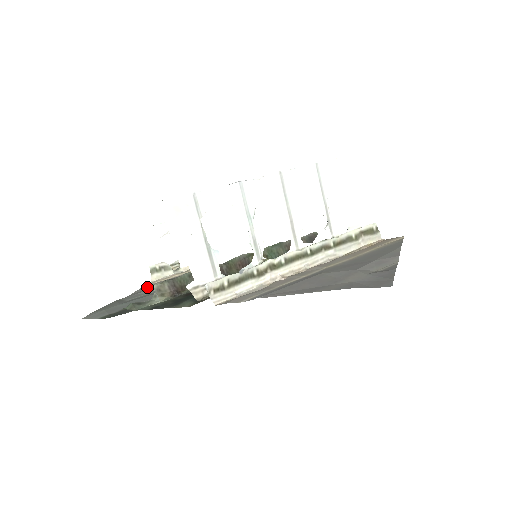
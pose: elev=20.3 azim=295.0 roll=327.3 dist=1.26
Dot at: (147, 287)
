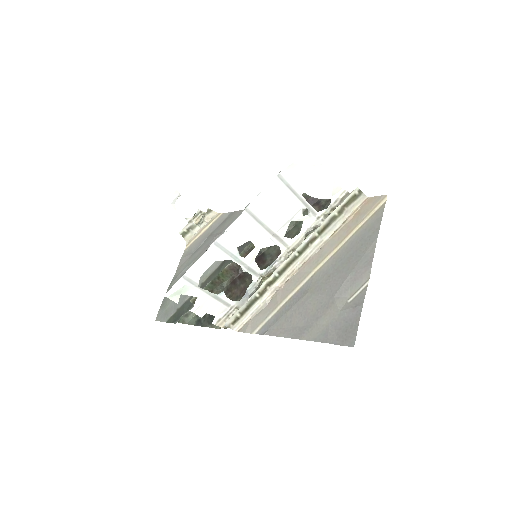
Dot at: (186, 256)
